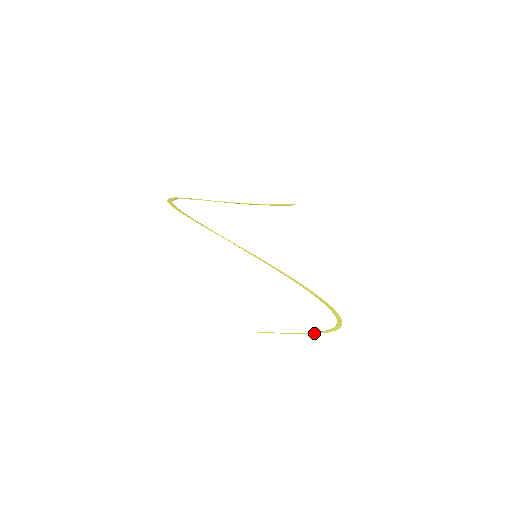
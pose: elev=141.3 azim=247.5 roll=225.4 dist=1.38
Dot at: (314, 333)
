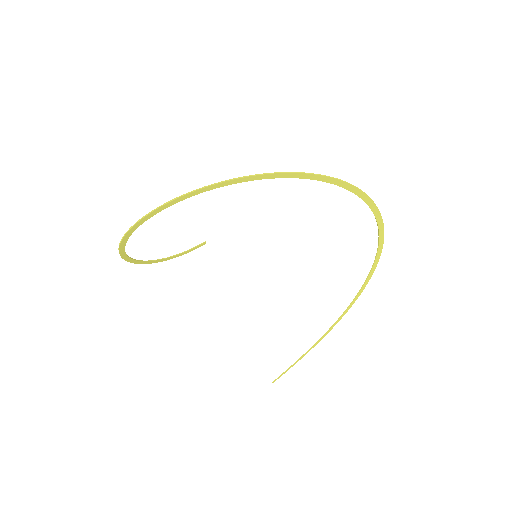
Dot at: (332, 327)
